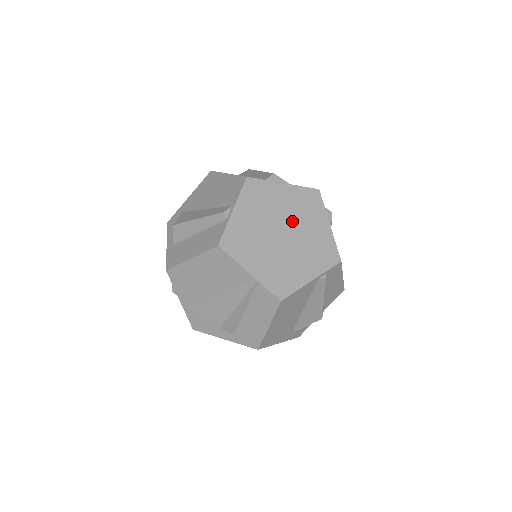
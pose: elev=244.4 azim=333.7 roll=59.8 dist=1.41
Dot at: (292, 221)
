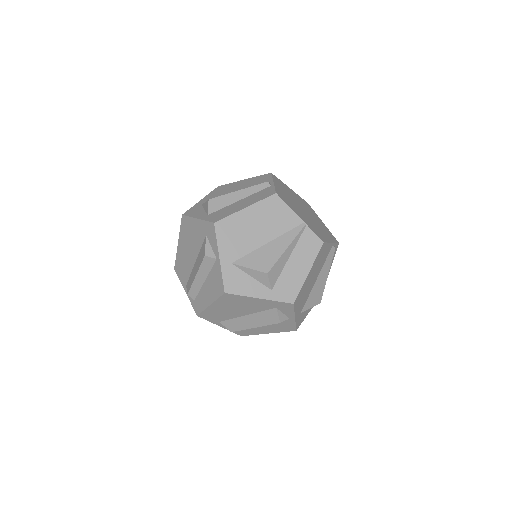
Dot at: (305, 208)
